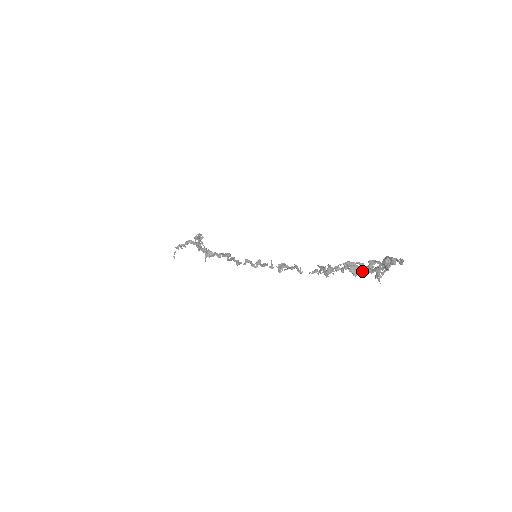
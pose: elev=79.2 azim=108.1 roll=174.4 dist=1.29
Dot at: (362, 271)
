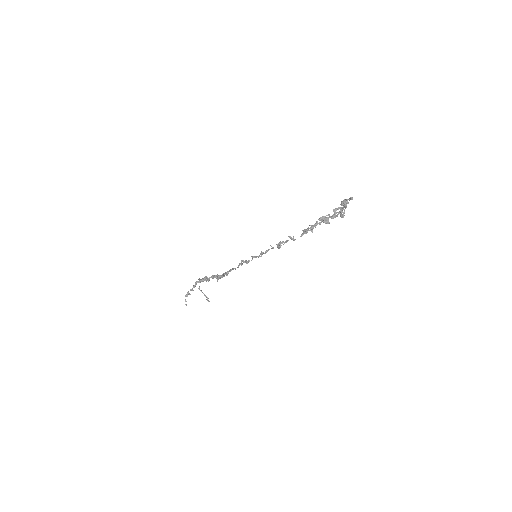
Dot at: occluded
